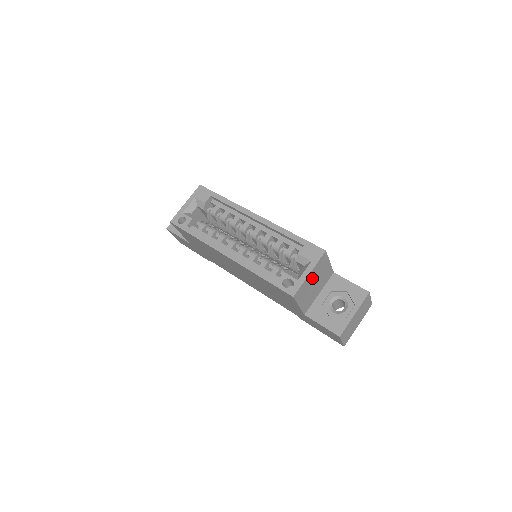
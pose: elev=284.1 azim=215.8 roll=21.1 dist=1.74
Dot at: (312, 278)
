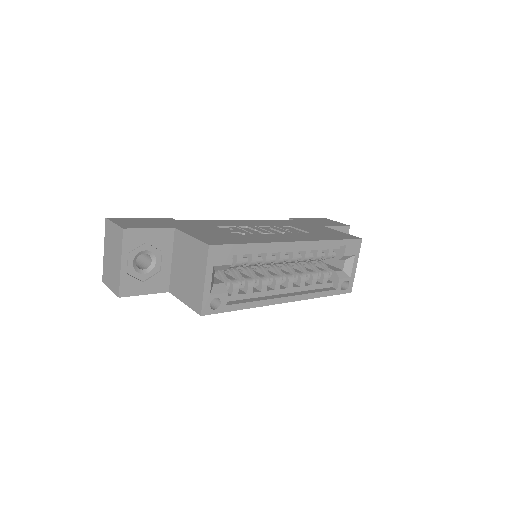
Dot at: occluded
